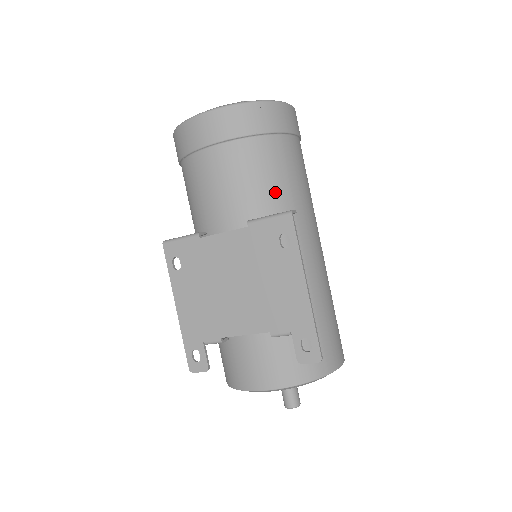
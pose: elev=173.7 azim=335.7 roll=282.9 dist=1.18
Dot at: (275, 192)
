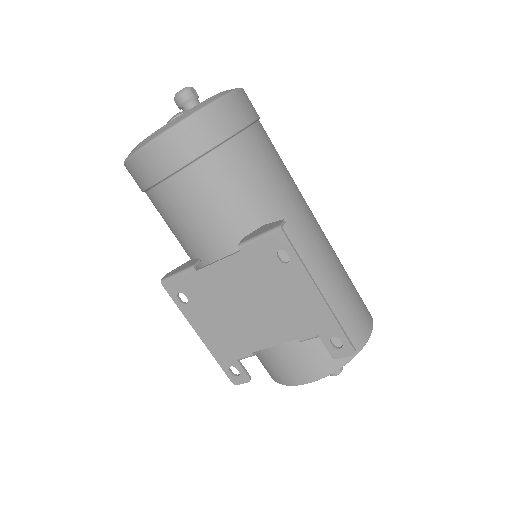
Dot at: (255, 200)
